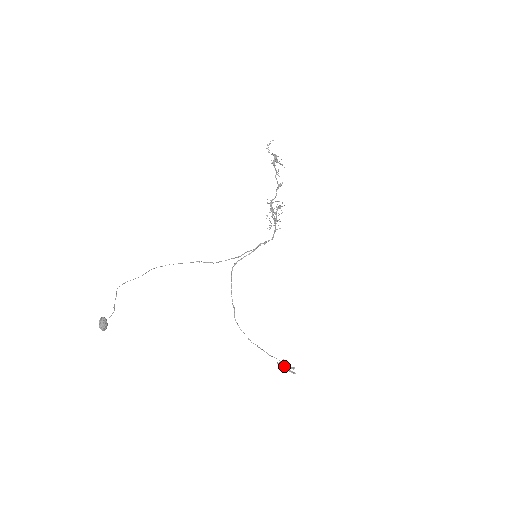
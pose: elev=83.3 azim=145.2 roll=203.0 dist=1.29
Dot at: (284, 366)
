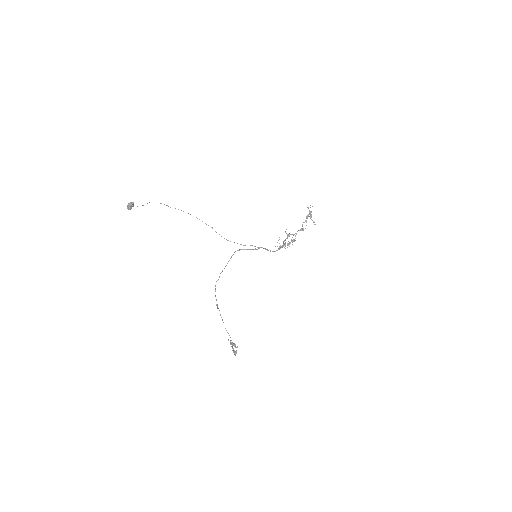
Dot at: (231, 343)
